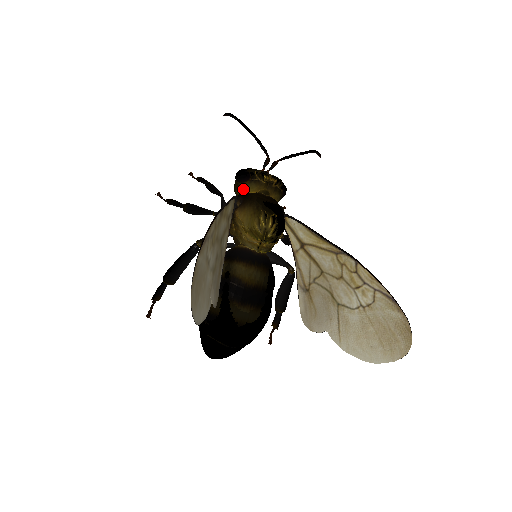
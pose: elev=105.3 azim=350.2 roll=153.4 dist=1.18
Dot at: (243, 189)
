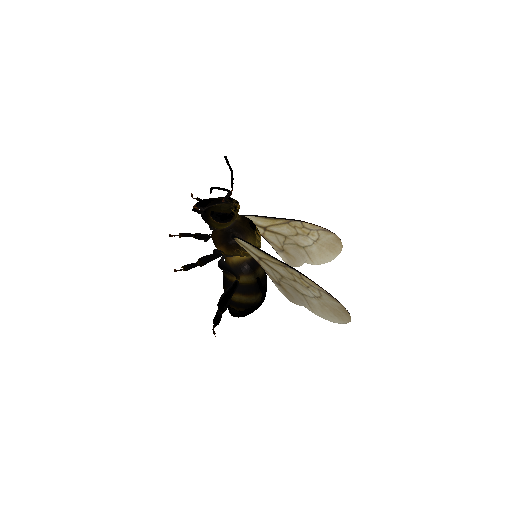
Dot at: (228, 225)
